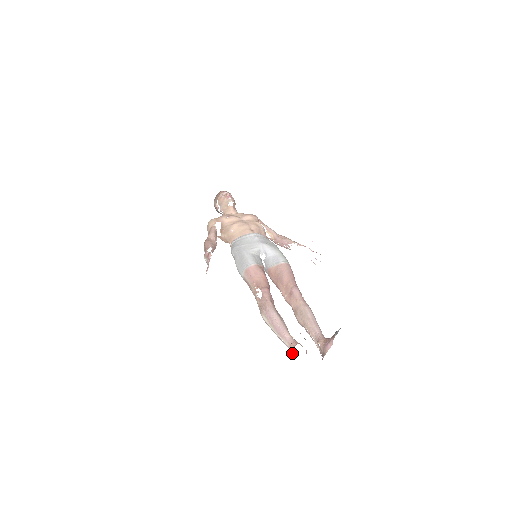
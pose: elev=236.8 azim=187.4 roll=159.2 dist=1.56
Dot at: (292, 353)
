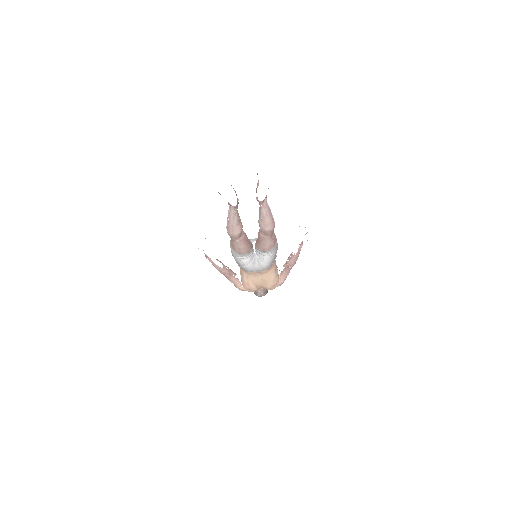
Dot at: (228, 204)
